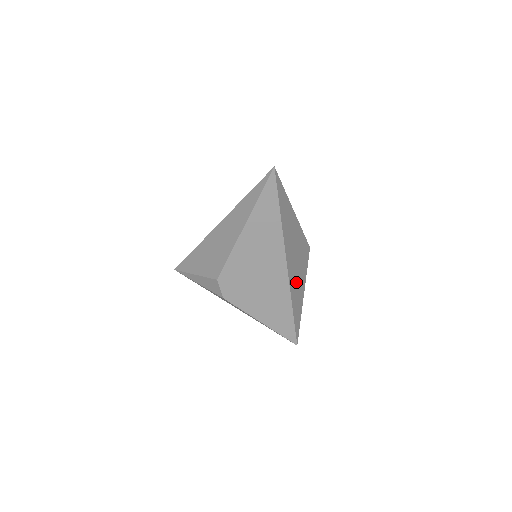
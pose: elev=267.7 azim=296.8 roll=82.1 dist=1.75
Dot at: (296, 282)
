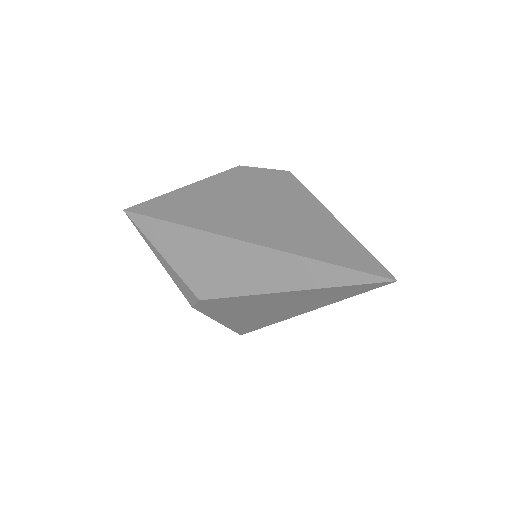
Dot at: occluded
